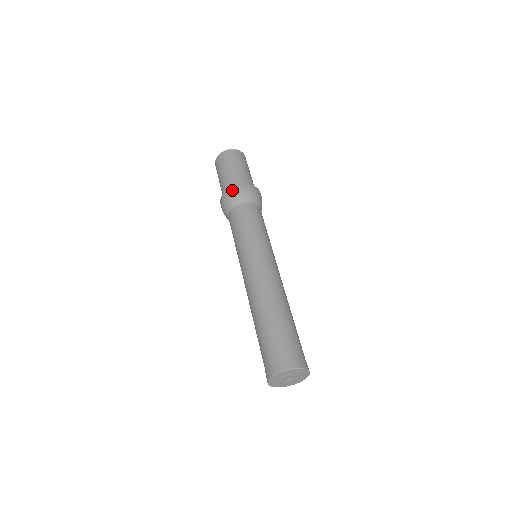
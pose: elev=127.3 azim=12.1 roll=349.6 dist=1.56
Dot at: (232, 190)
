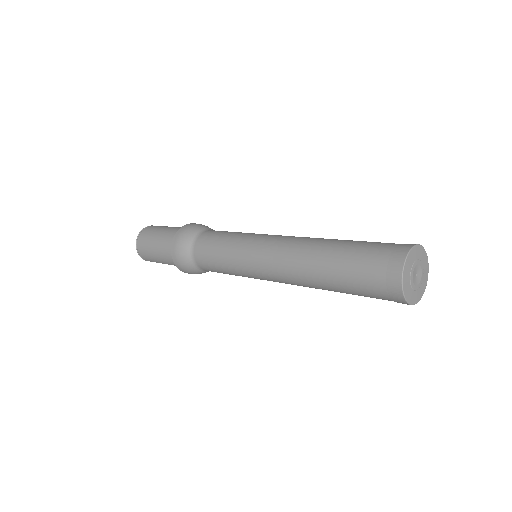
Dot at: (184, 228)
